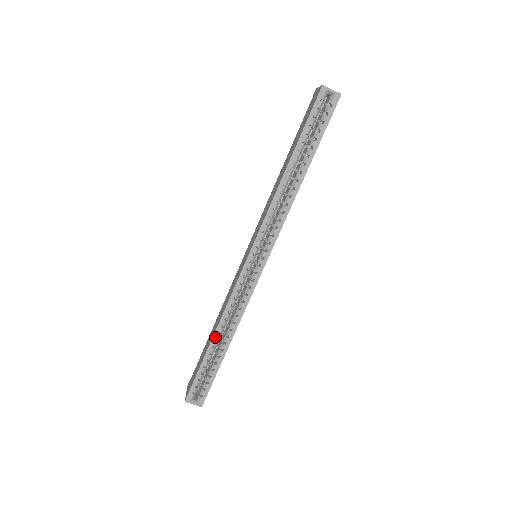
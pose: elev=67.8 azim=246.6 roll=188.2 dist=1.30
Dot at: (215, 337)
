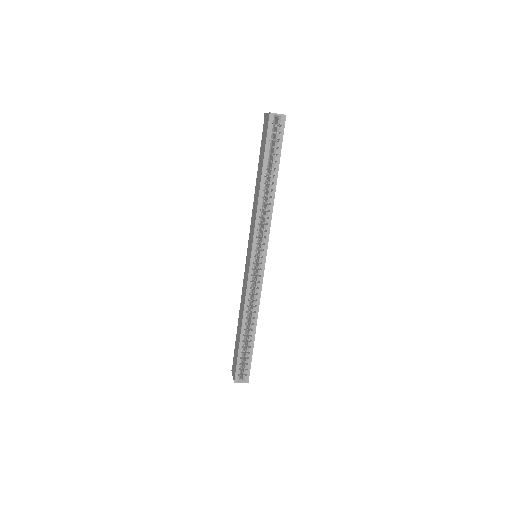
Dot at: (243, 327)
